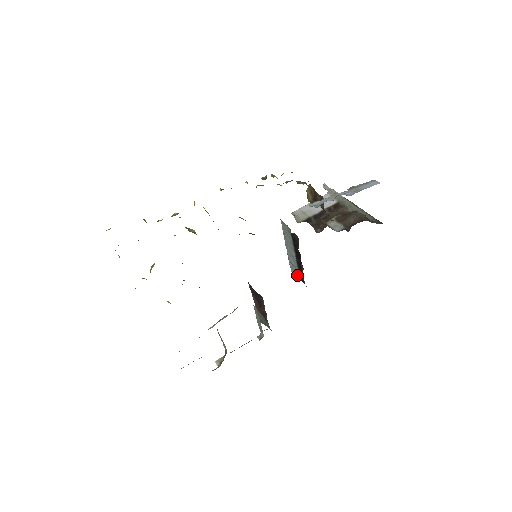
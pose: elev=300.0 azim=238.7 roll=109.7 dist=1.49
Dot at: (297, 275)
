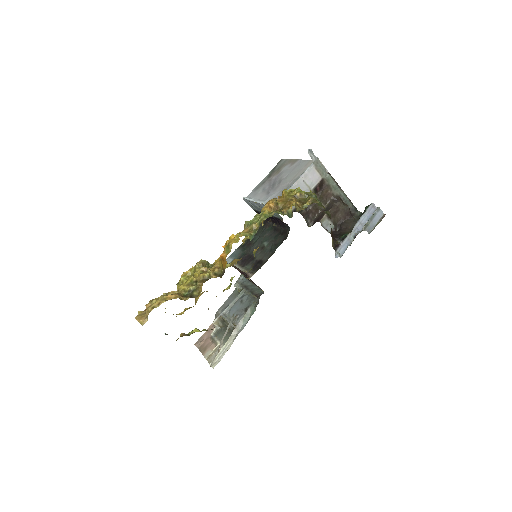
Dot at: (252, 207)
